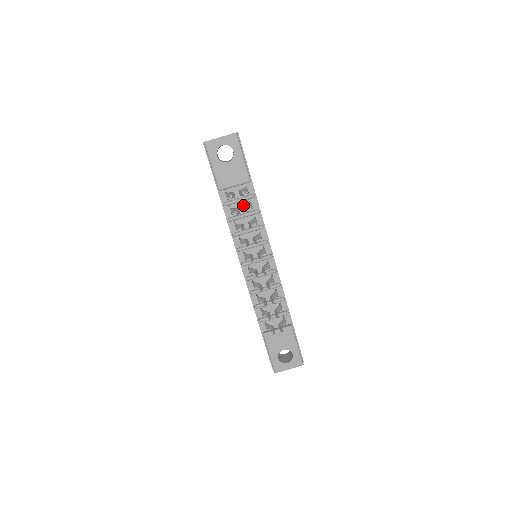
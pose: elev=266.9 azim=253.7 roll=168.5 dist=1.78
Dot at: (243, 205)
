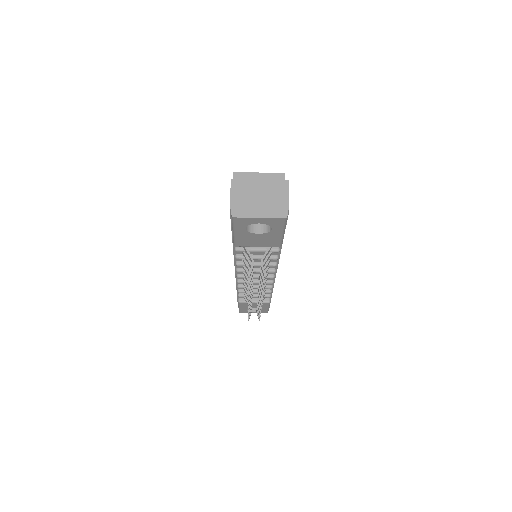
Dot at: occluded
